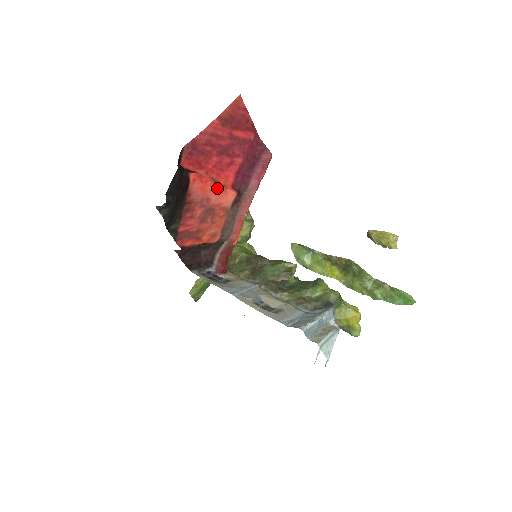
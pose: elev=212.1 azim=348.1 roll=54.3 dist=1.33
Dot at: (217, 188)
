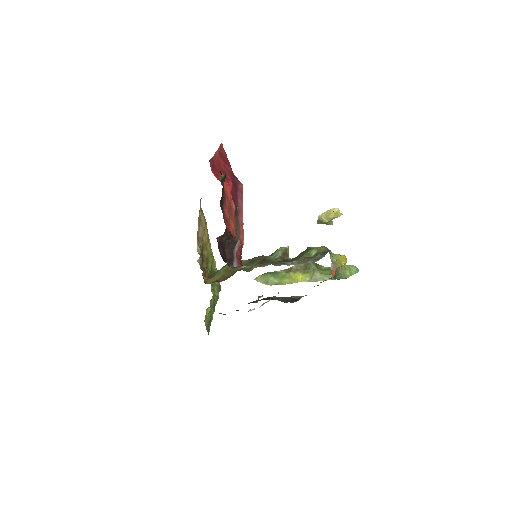
Dot at: occluded
